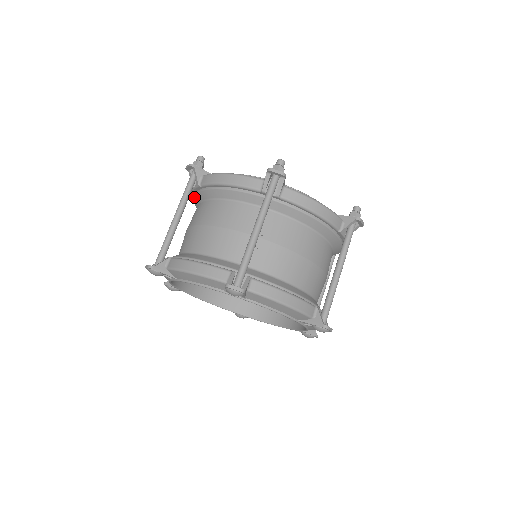
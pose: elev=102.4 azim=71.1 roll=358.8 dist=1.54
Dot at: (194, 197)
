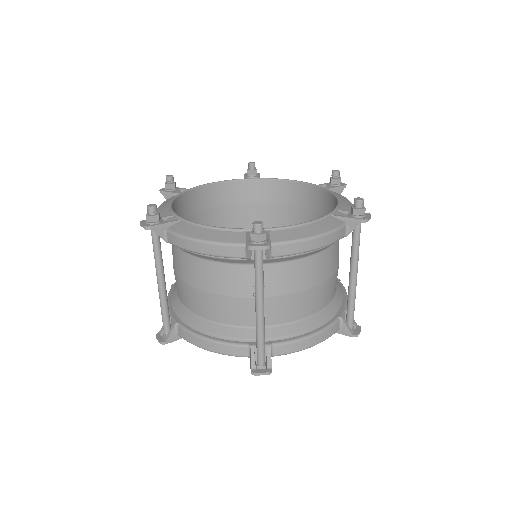
Dot at: occluded
